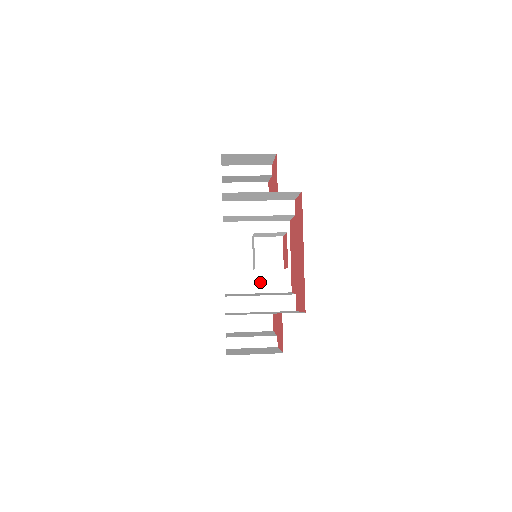
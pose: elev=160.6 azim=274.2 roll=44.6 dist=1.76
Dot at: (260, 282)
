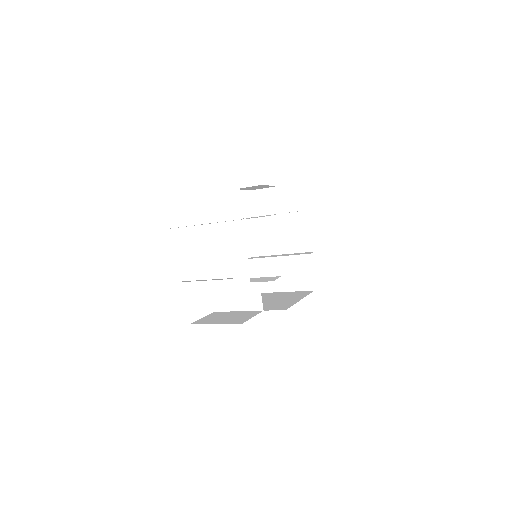
Dot at: occluded
